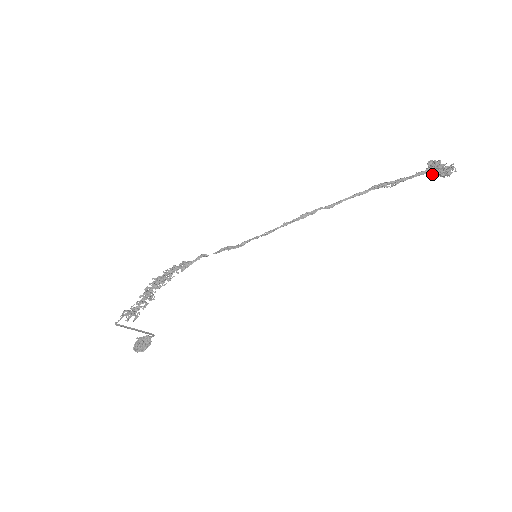
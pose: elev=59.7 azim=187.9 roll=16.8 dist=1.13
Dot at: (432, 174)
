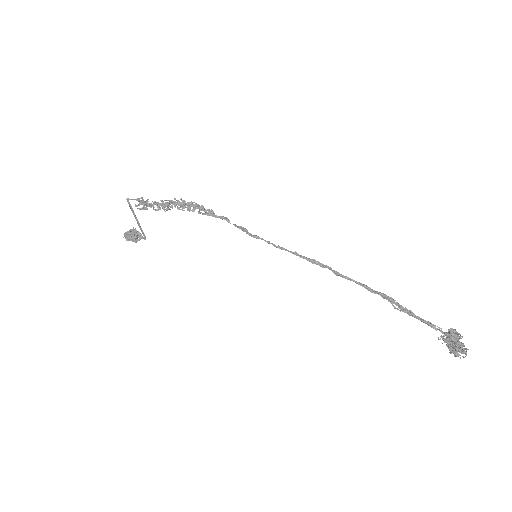
Dot at: (445, 341)
